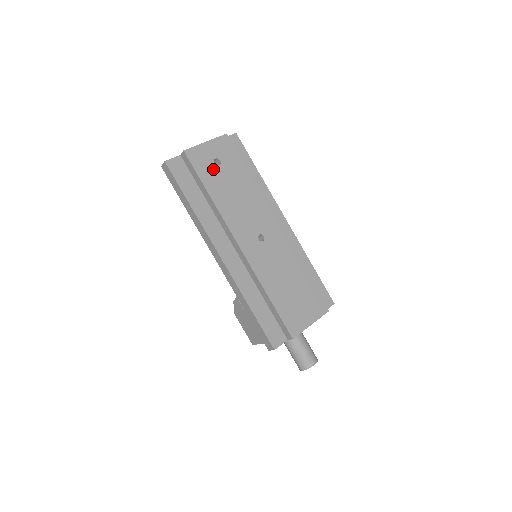
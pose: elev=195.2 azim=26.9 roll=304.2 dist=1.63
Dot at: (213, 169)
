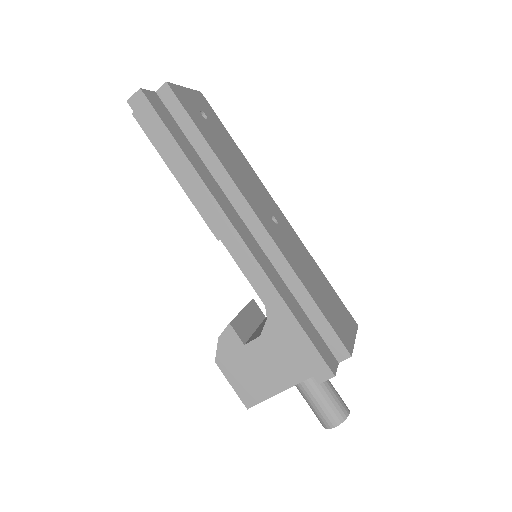
Dot at: (203, 120)
